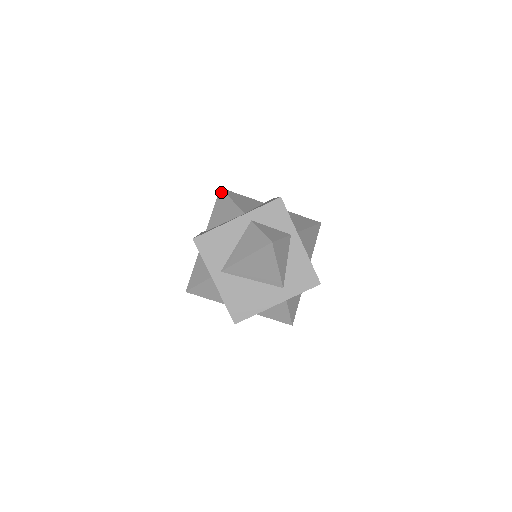
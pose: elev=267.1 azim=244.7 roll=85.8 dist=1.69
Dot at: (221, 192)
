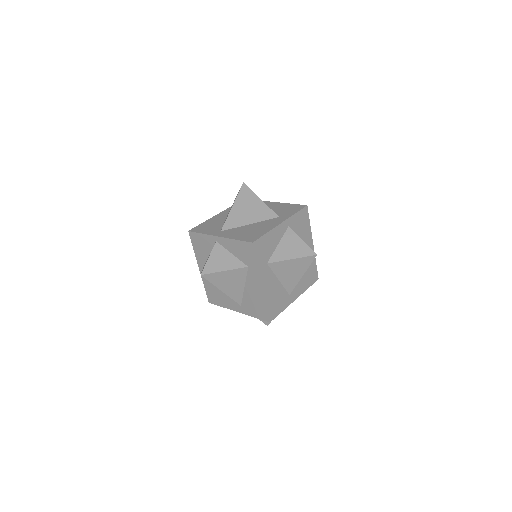
Dot at: occluded
